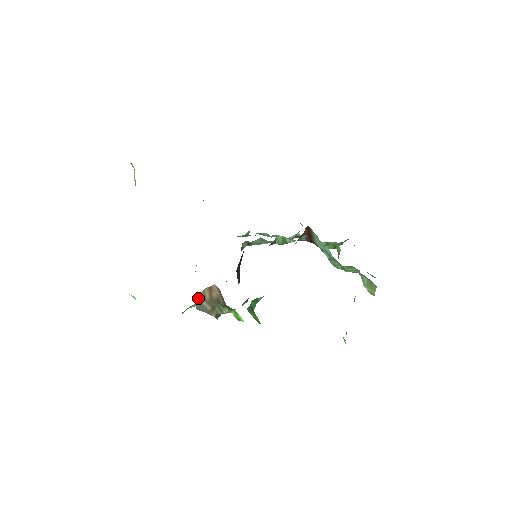
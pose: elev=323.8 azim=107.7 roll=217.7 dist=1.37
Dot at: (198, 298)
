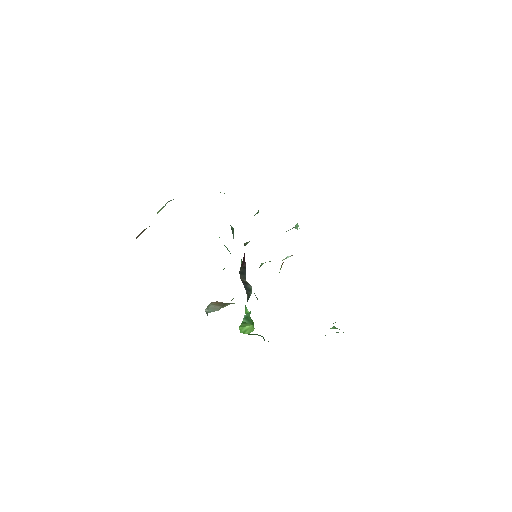
Dot at: (208, 306)
